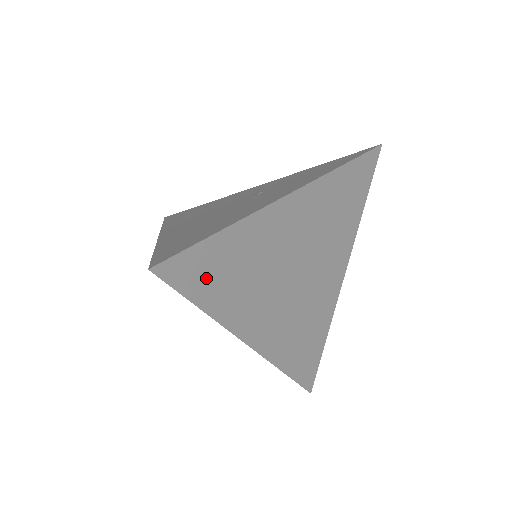
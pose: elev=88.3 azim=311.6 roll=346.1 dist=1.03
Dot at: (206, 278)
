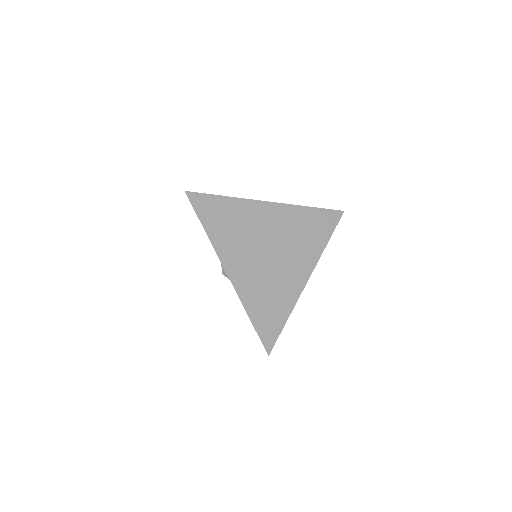
Dot at: (211, 214)
